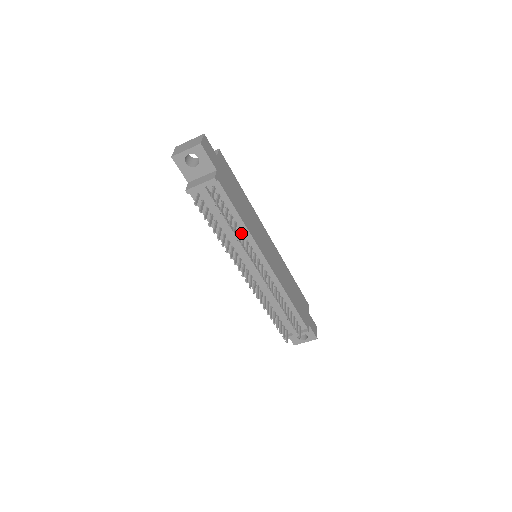
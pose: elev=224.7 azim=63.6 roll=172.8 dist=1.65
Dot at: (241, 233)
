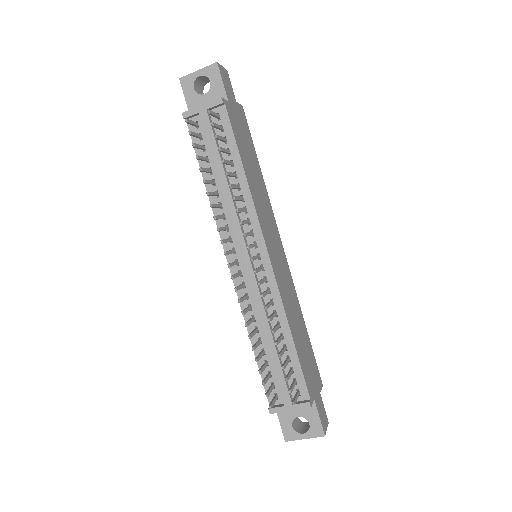
Dot at: (239, 194)
